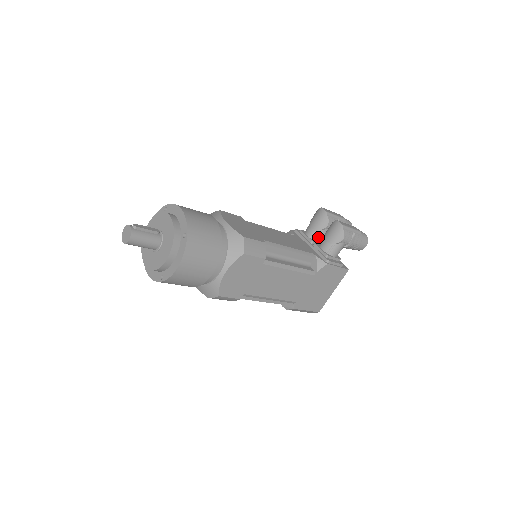
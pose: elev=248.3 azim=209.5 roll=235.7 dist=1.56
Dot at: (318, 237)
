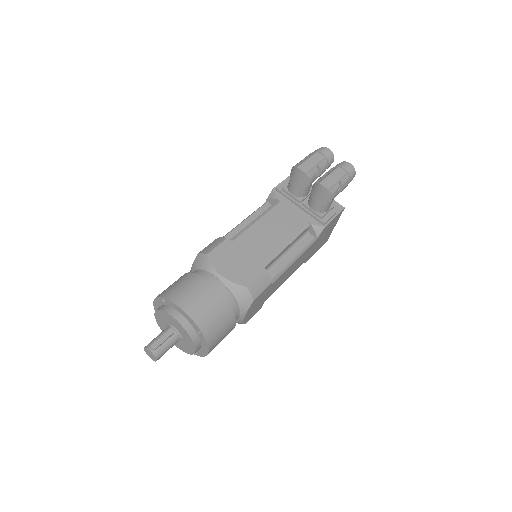
Dot at: (304, 193)
